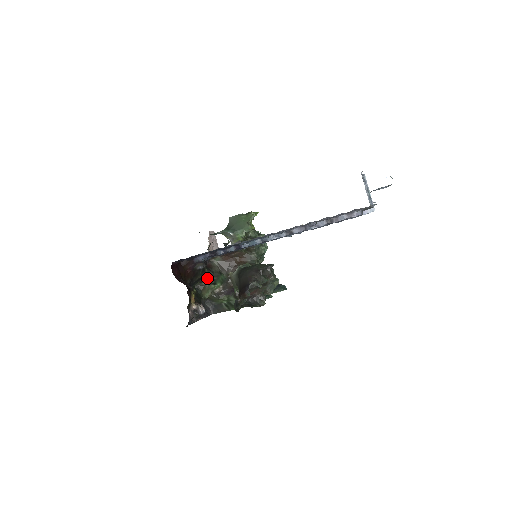
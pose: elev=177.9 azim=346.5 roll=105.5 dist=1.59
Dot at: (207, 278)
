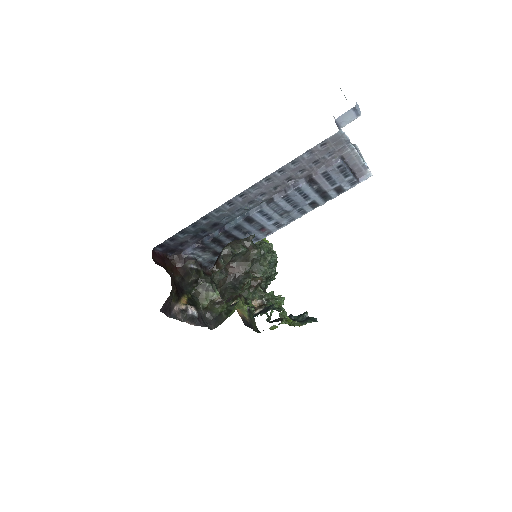
Dot at: (204, 283)
